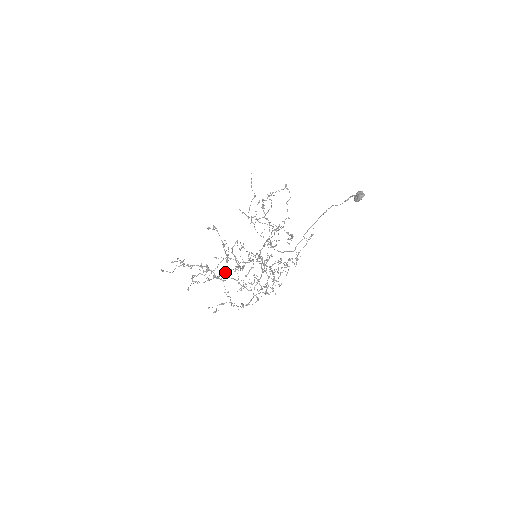
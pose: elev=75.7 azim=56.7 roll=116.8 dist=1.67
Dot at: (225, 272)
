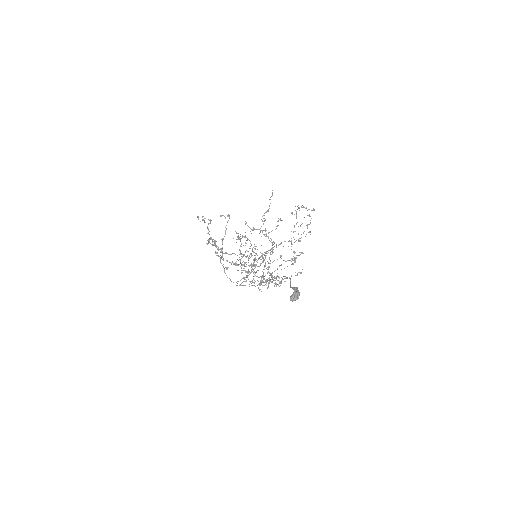
Dot at: (227, 253)
